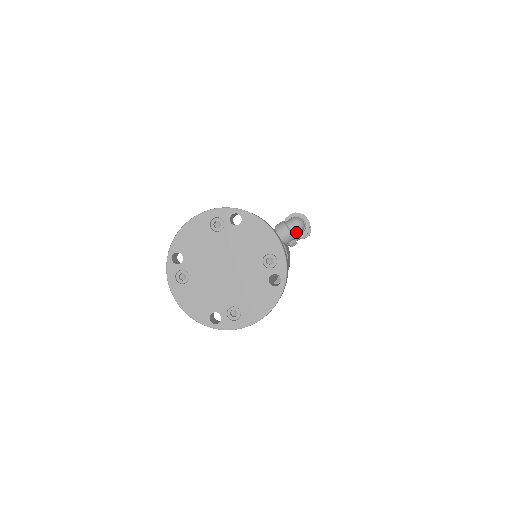
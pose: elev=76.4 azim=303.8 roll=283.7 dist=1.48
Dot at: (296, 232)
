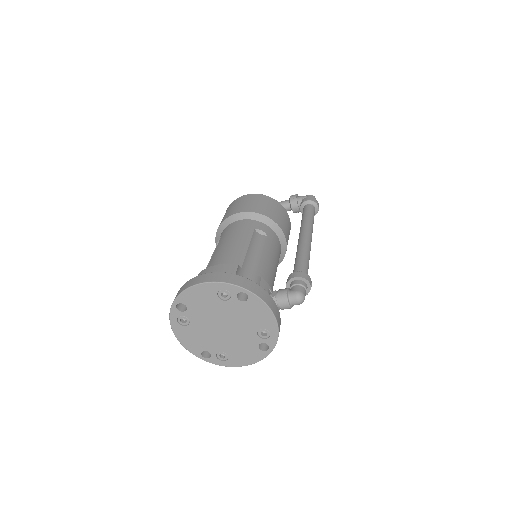
Dot at: occluded
